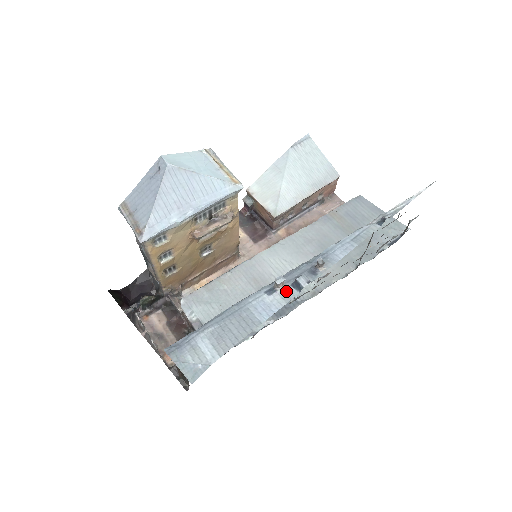
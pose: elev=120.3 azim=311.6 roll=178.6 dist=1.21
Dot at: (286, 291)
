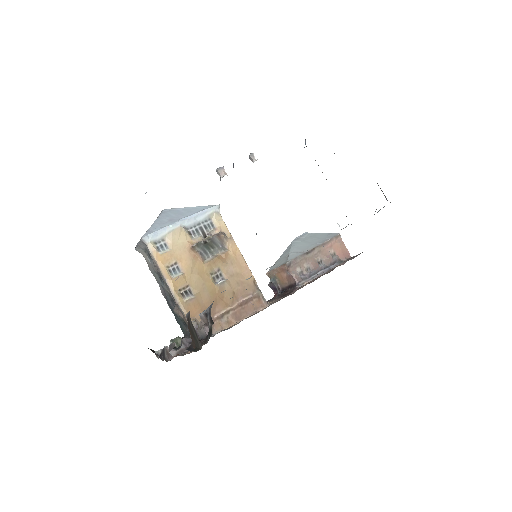
Dot at: occluded
